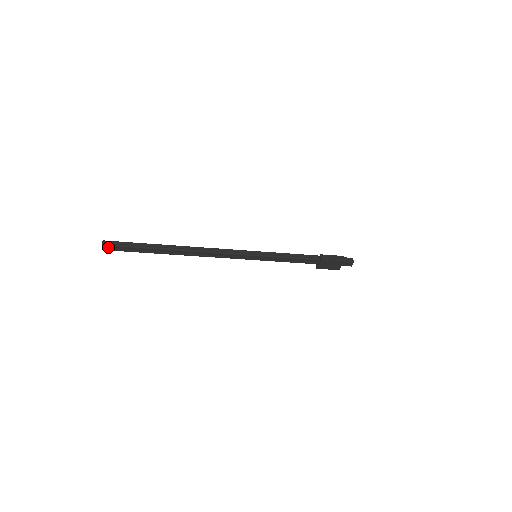
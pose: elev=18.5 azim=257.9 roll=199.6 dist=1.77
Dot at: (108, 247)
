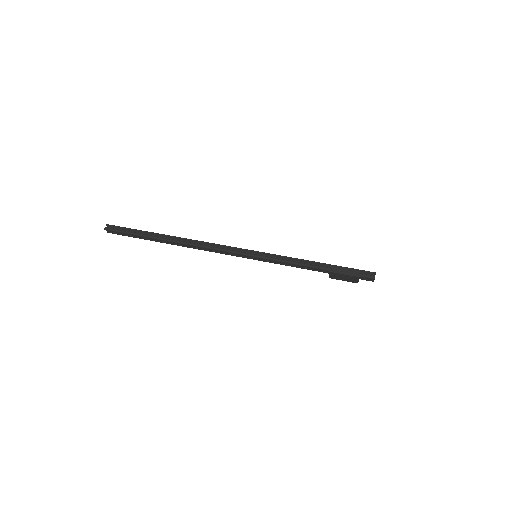
Dot at: (111, 231)
